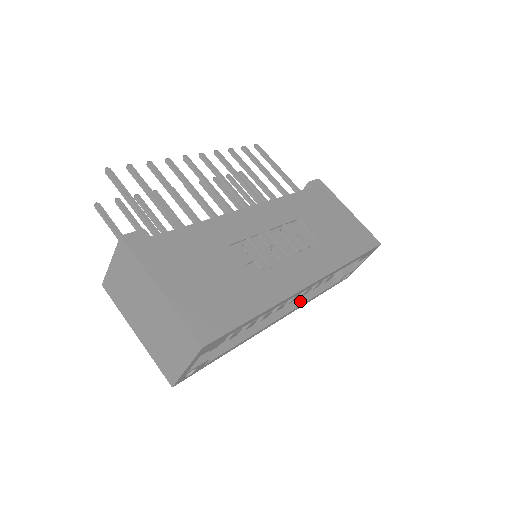
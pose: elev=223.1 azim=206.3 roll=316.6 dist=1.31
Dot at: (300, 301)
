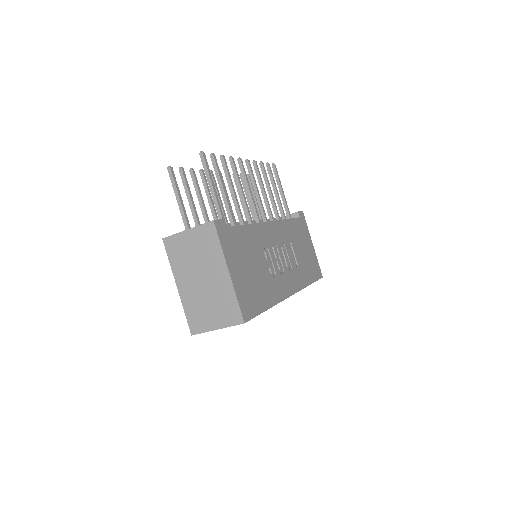
Dot at: occluded
